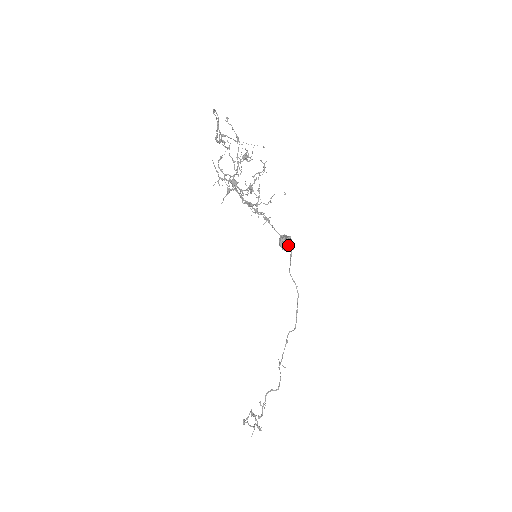
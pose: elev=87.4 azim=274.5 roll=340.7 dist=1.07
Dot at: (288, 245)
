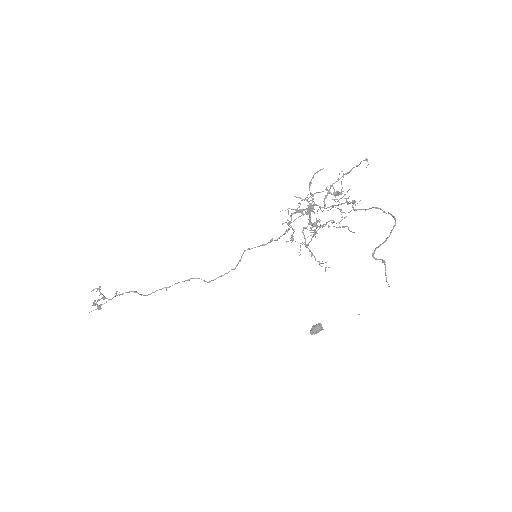
Dot at: (316, 332)
